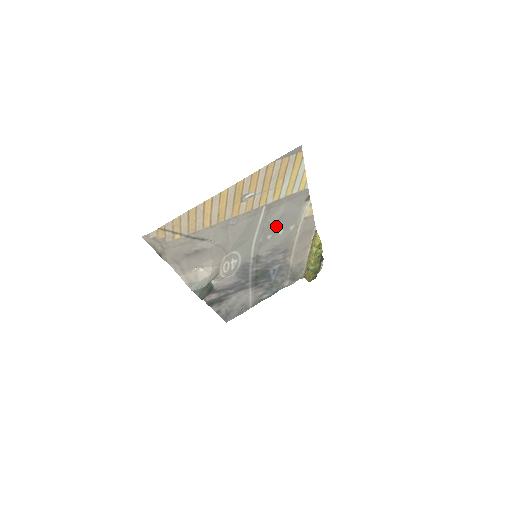
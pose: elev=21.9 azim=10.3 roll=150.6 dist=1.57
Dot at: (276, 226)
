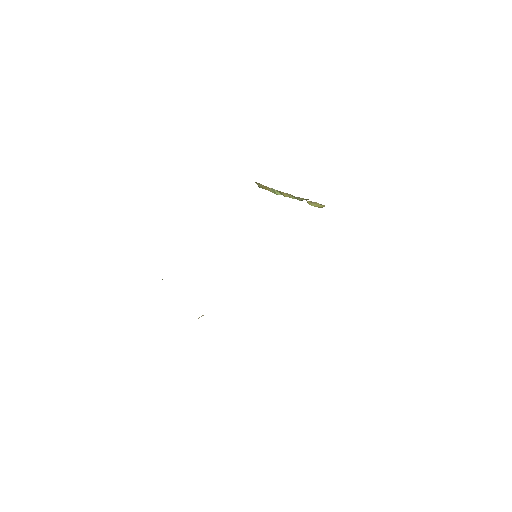
Dot at: occluded
